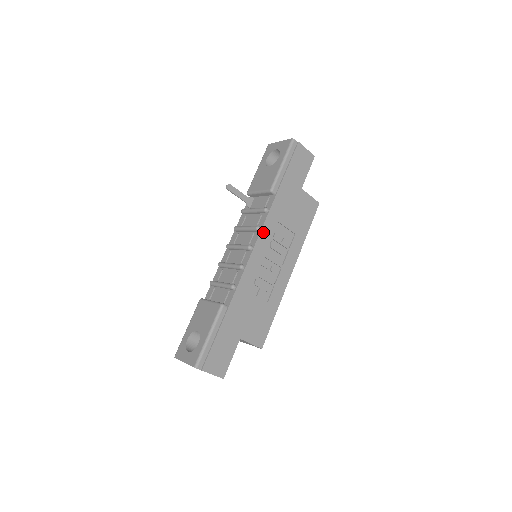
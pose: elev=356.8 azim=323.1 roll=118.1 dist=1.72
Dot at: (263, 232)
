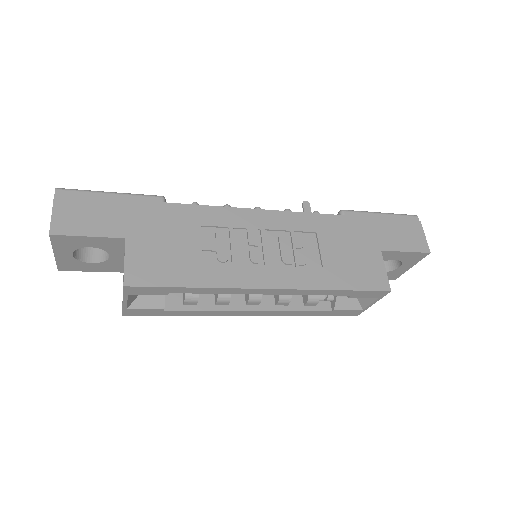
Dot at: (288, 215)
